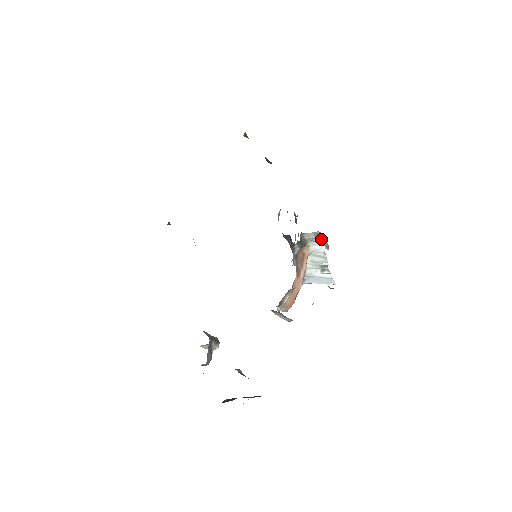
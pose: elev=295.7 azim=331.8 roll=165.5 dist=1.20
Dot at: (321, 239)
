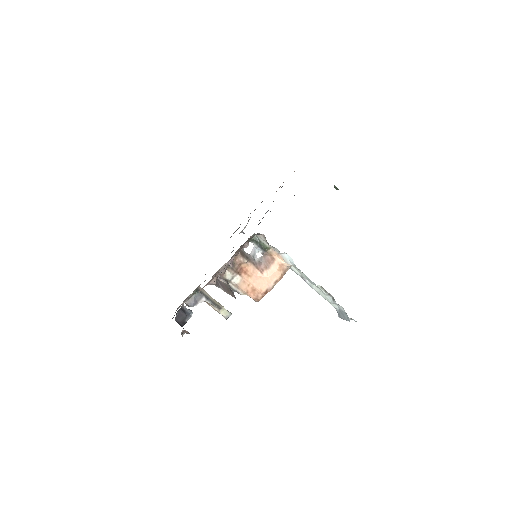
Dot at: occluded
